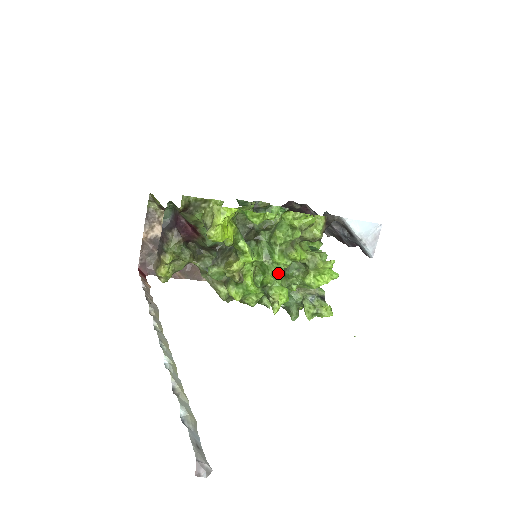
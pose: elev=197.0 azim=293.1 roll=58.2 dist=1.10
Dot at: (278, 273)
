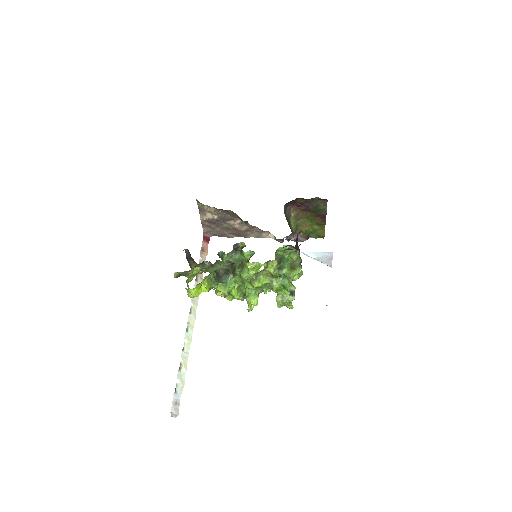
Dot at: occluded
